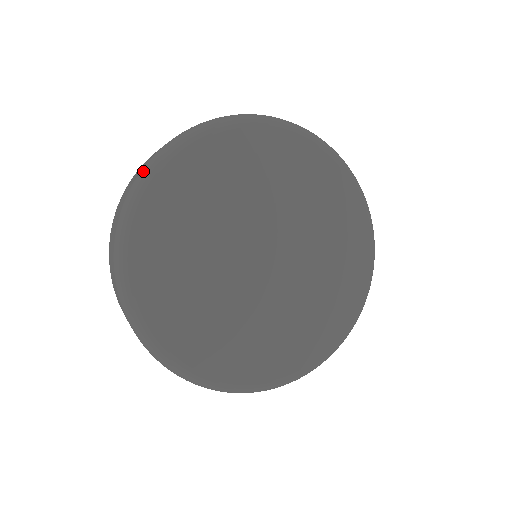
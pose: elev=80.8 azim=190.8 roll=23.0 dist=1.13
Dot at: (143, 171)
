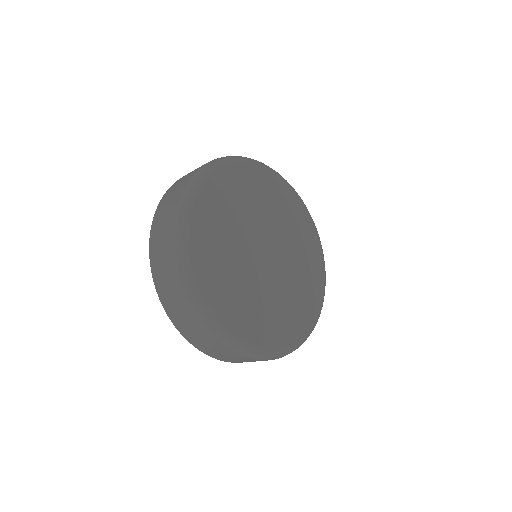
Dot at: (179, 213)
